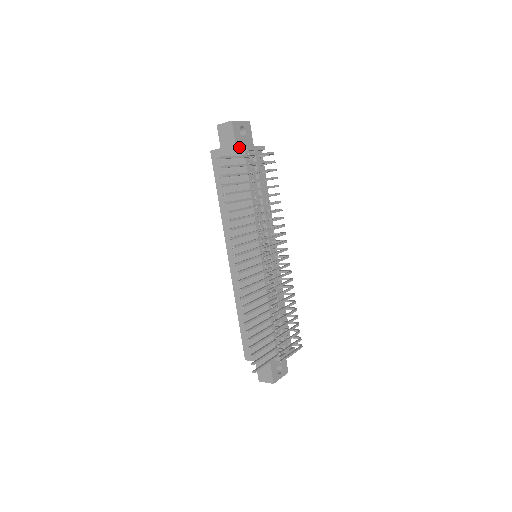
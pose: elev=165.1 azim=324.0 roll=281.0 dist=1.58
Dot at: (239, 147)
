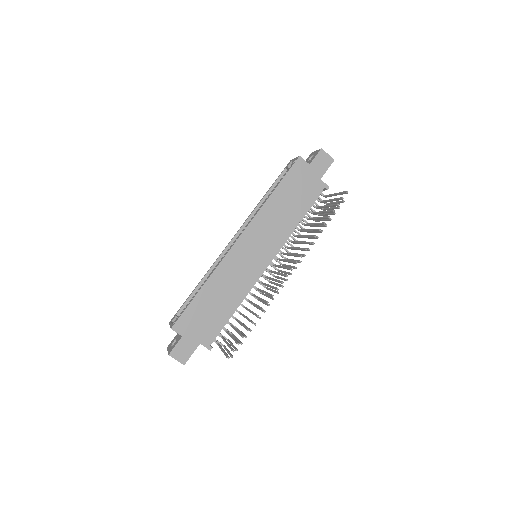
Dot at: (319, 178)
